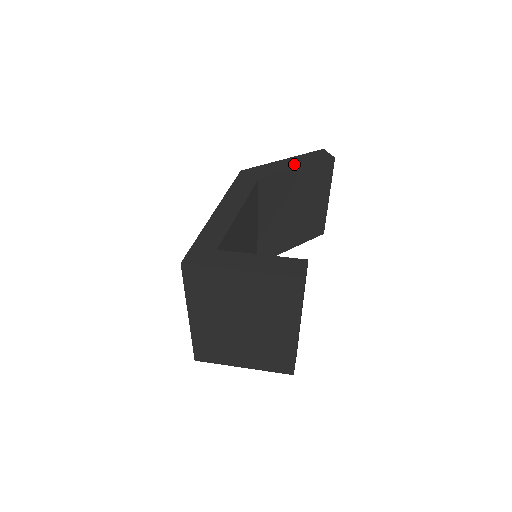
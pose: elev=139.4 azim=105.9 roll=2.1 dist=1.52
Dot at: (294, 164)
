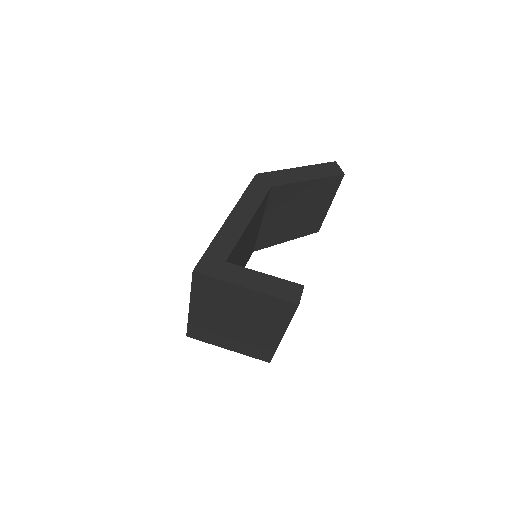
Dot at: (306, 175)
